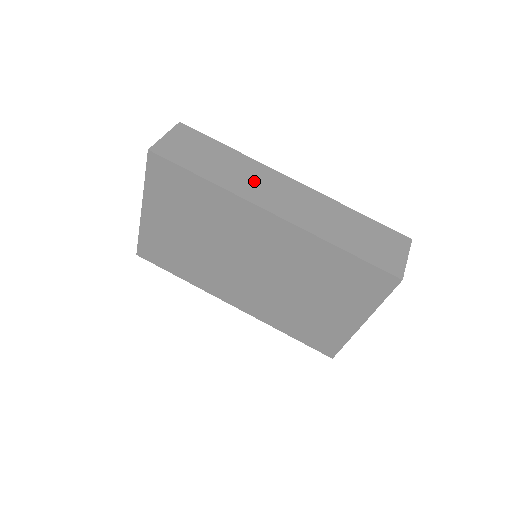
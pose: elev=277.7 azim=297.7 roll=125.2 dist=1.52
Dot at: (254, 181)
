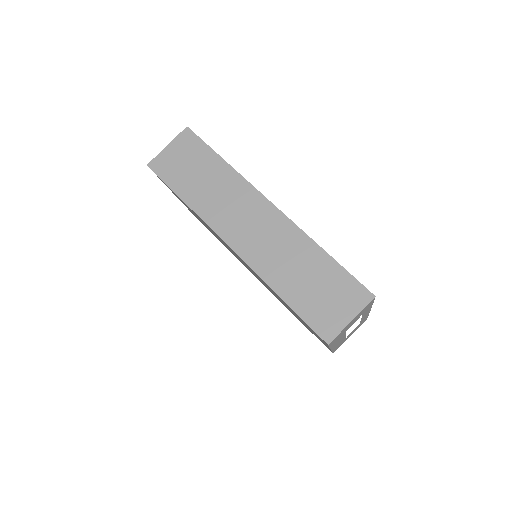
Dot at: (228, 204)
